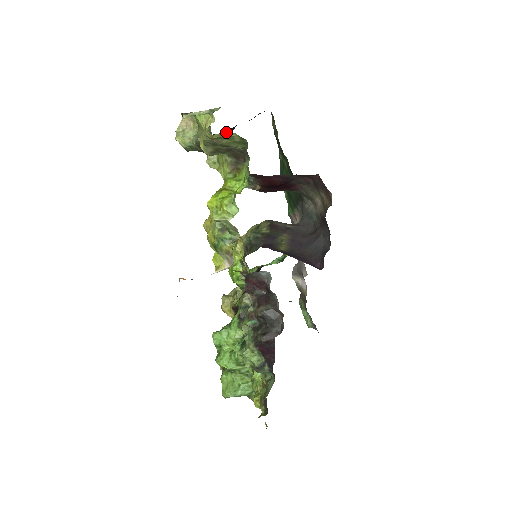
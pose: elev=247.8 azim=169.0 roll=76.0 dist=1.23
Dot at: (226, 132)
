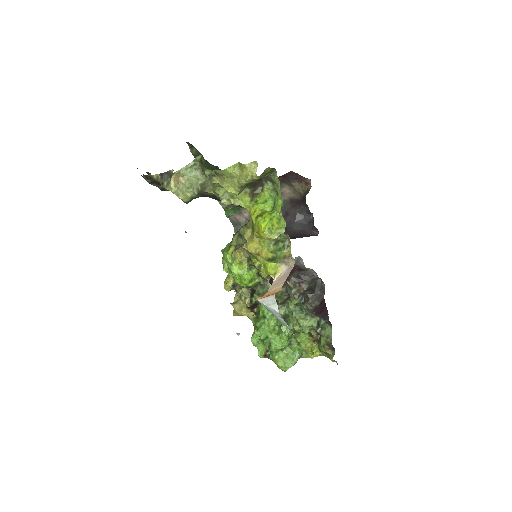
Dot at: (264, 170)
